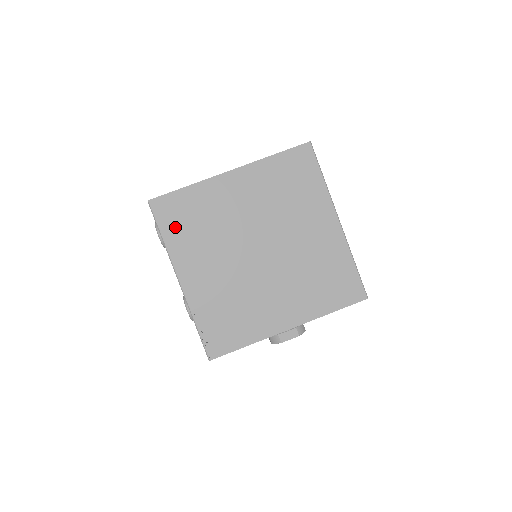
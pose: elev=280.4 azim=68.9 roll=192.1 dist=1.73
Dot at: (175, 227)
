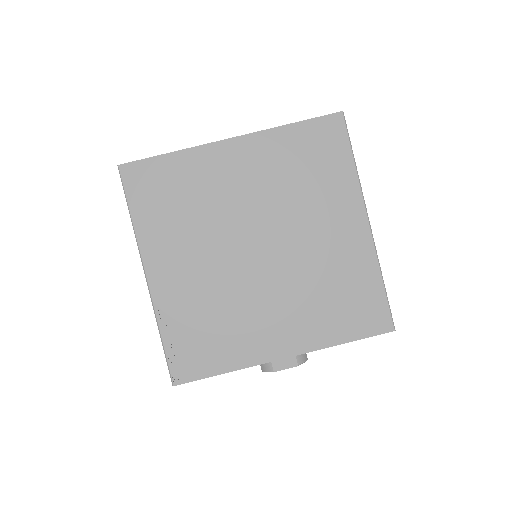
Dot at: (149, 204)
